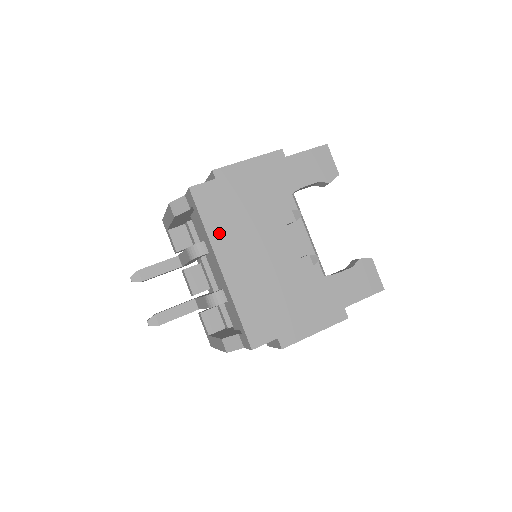
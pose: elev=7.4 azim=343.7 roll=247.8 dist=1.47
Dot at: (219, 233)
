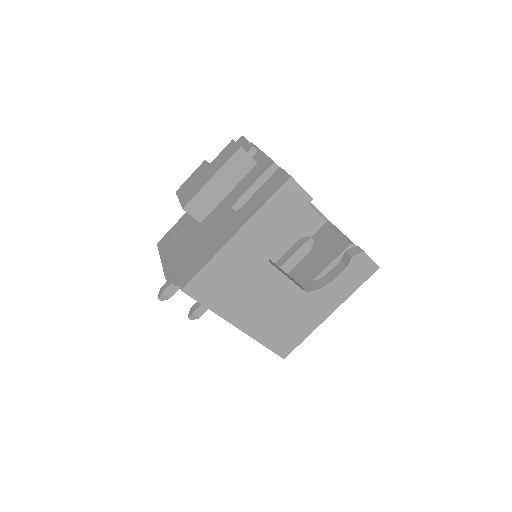
Dot at: (224, 307)
